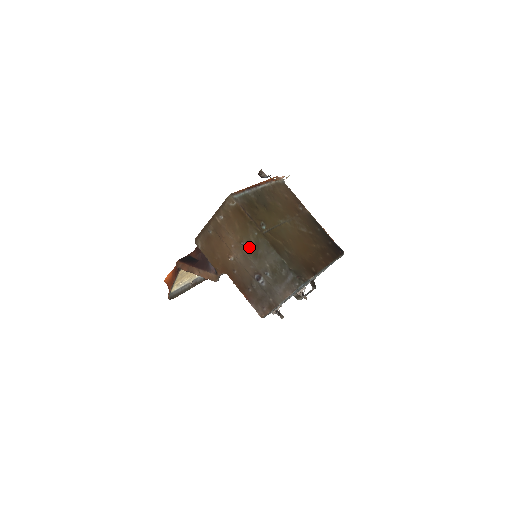
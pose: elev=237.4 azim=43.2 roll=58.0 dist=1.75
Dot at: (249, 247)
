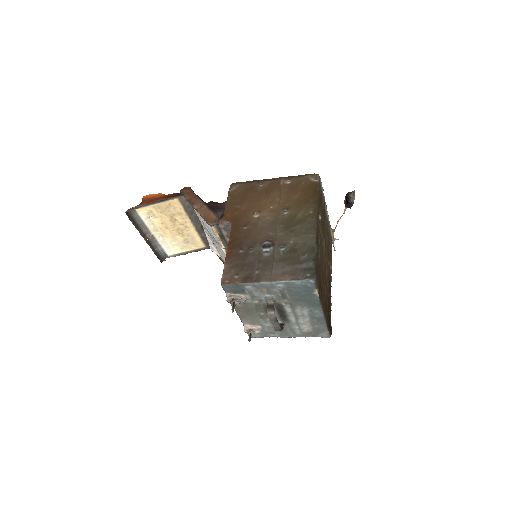
Dot at: (288, 218)
